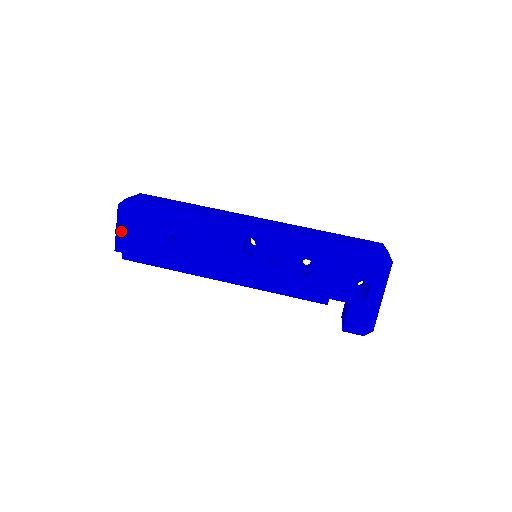
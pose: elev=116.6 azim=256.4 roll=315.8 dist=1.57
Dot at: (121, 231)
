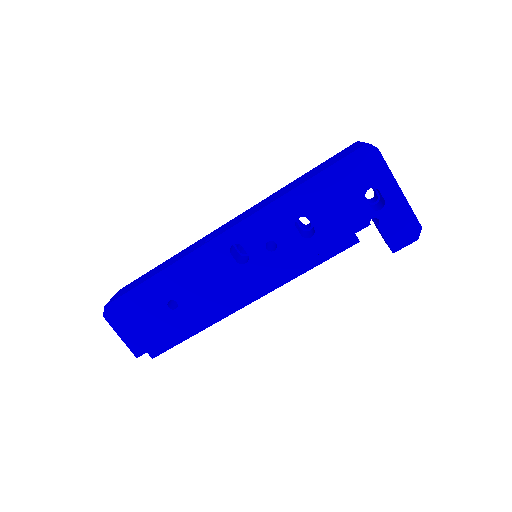
Dot at: (126, 337)
